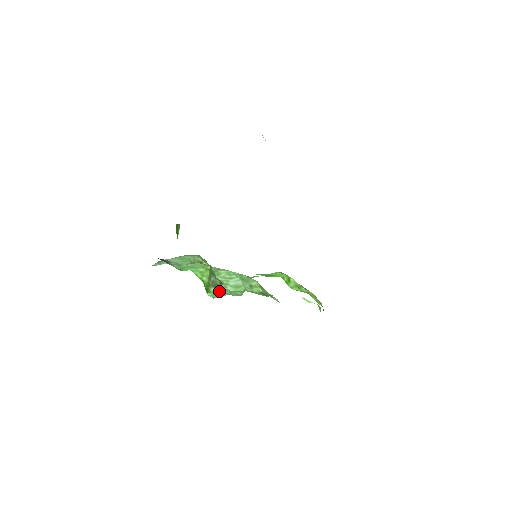
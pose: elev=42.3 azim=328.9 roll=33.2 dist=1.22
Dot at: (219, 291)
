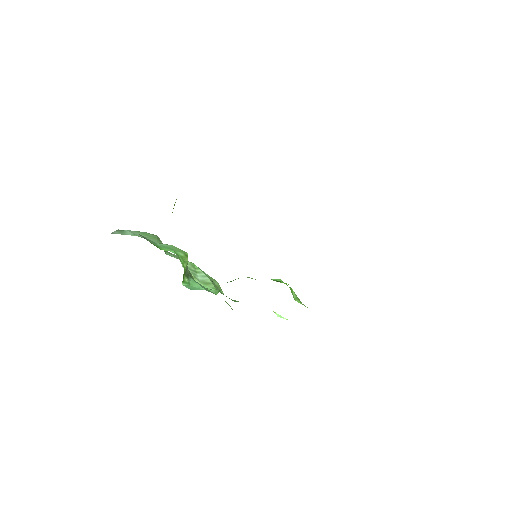
Dot at: (193, 283)
